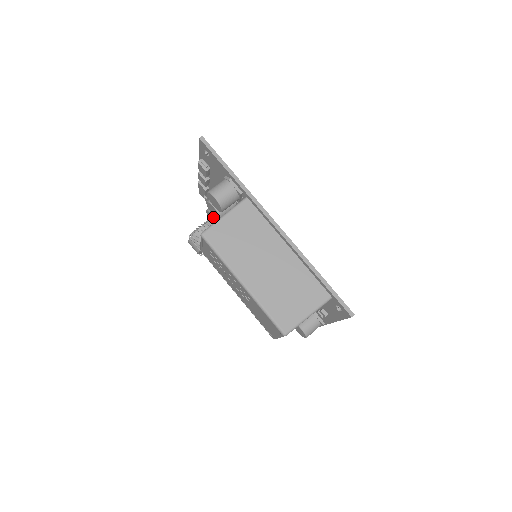
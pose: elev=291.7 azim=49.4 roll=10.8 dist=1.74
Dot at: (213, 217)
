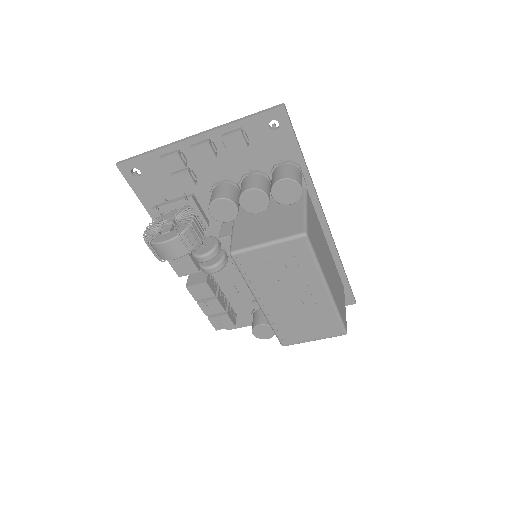
Dot at: (234, 208)
